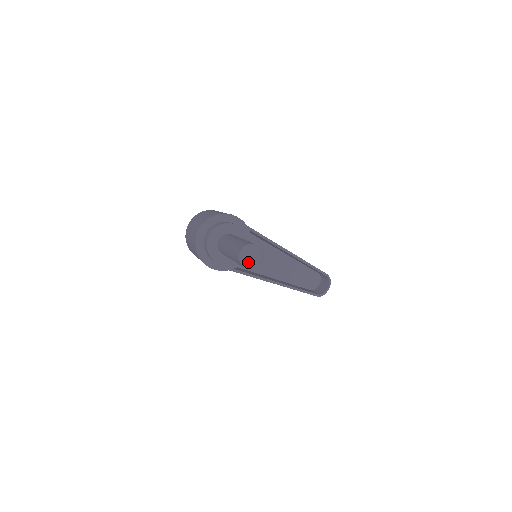
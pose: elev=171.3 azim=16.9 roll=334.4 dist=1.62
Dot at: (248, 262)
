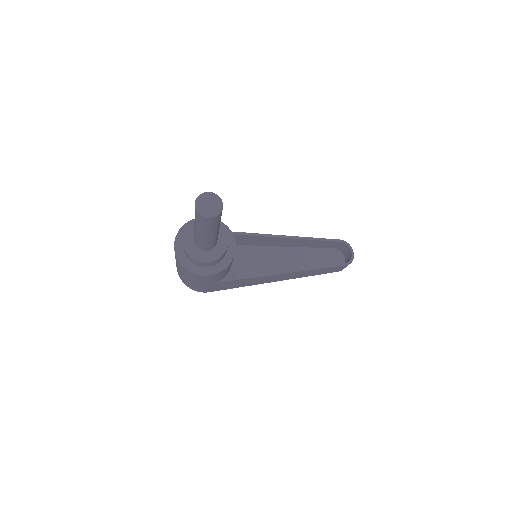
Dot at: (208, 210)
